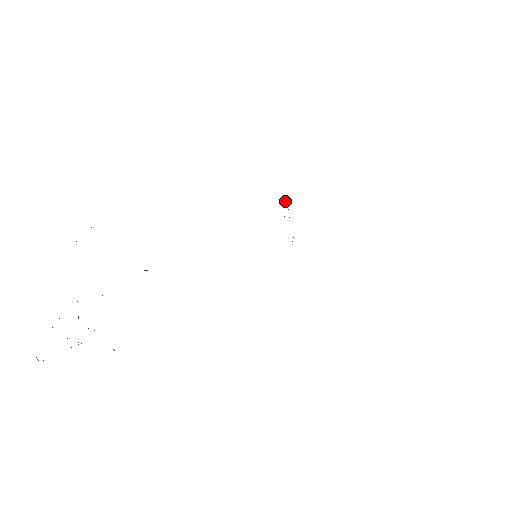
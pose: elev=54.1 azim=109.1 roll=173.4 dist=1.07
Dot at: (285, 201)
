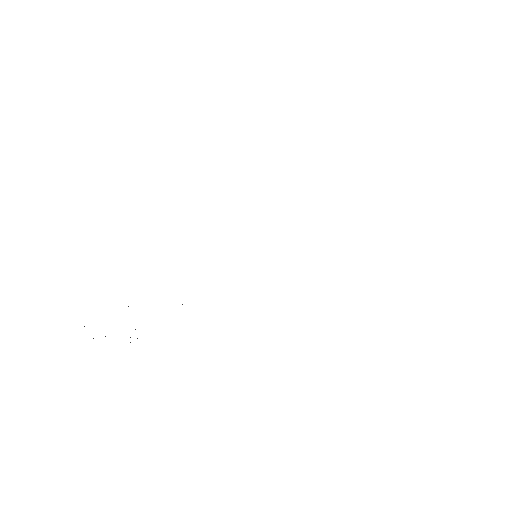
Dot at: occluded
